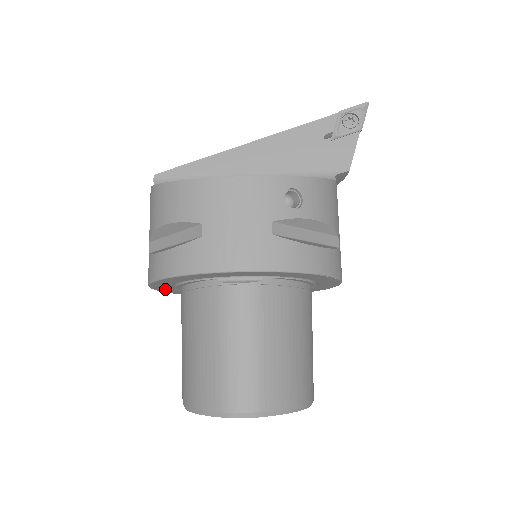
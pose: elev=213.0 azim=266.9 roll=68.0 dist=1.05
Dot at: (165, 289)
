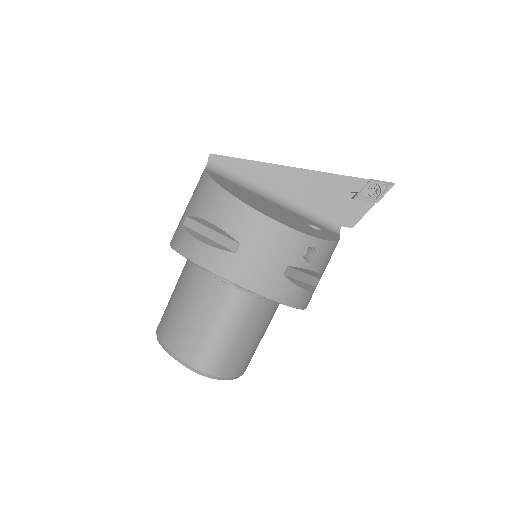
Dot at: occluded
